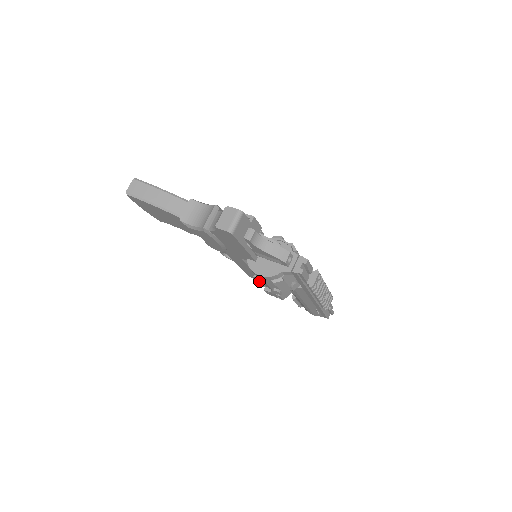
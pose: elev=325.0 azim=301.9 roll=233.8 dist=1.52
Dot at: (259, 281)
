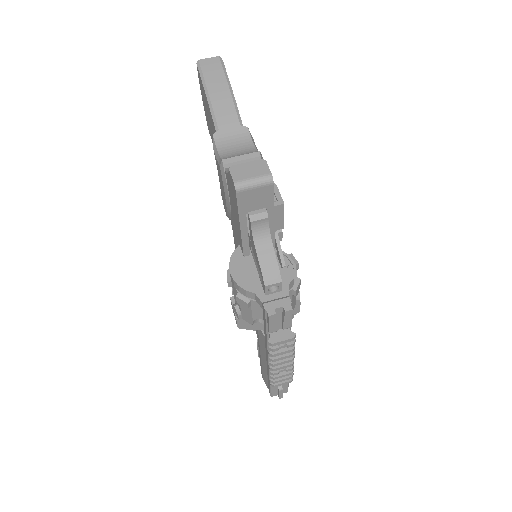
Dot at: (228, 280)
